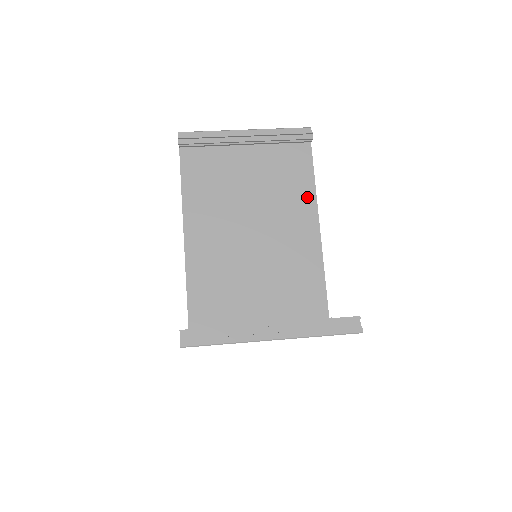
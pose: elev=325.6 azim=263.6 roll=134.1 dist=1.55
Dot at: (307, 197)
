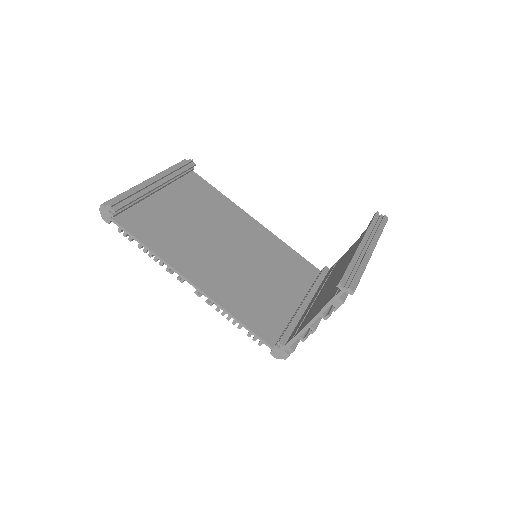
Dot at: (230, 206)
